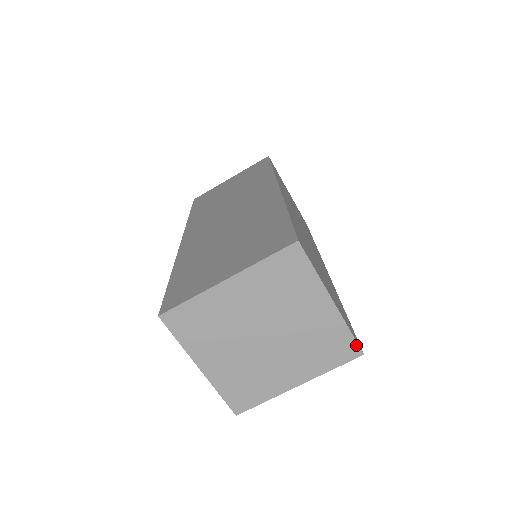
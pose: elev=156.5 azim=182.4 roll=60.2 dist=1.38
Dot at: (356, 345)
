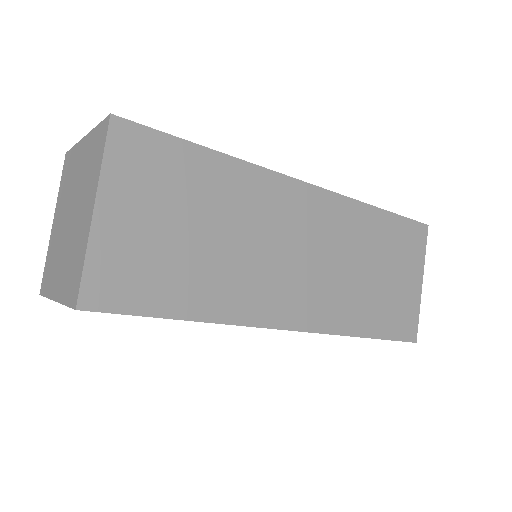
Dot at: (79, 289)
